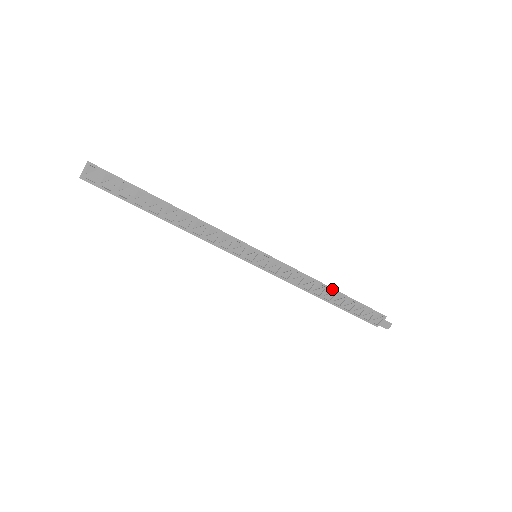
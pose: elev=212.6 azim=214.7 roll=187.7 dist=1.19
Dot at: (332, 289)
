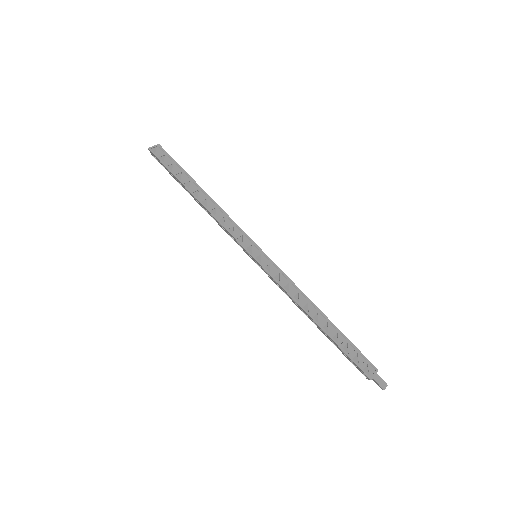
Dot at: (314, 320)
